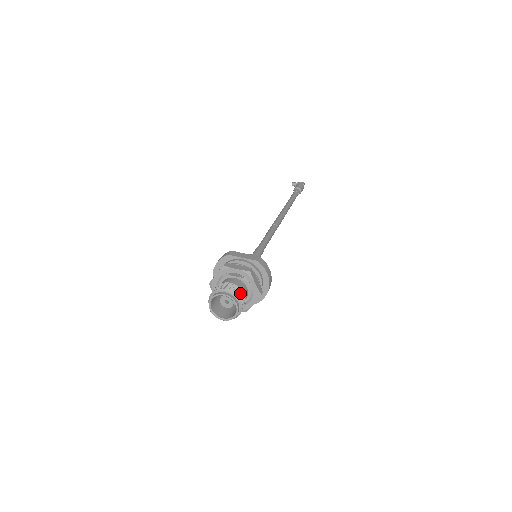
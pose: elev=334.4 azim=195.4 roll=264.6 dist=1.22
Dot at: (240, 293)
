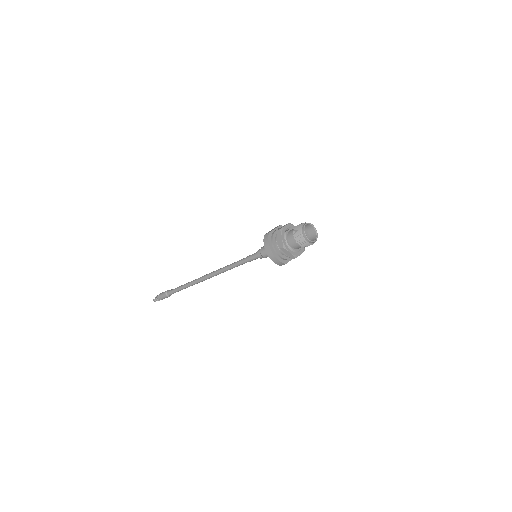
Dot at: occluded
